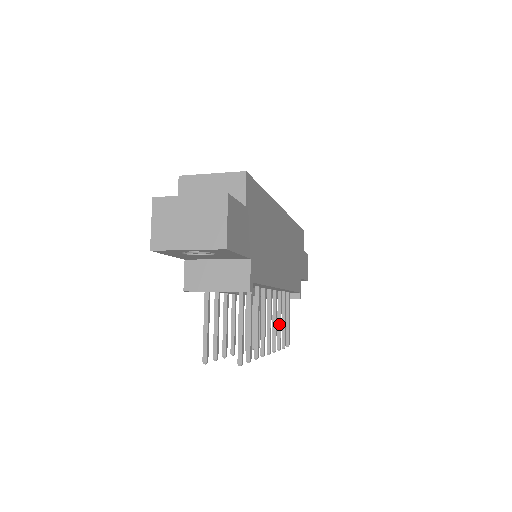
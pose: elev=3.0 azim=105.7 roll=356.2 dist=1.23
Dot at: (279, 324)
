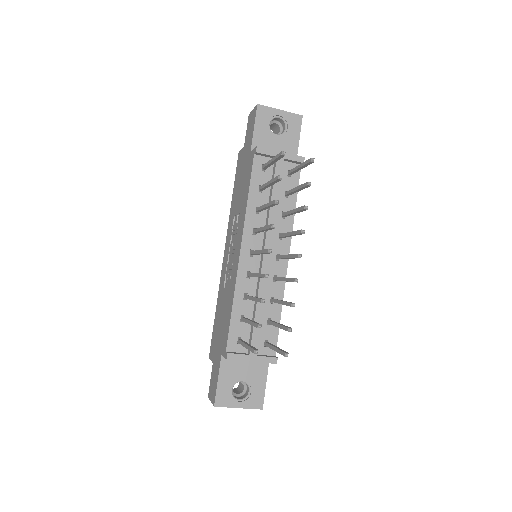
Dot at: occluded
